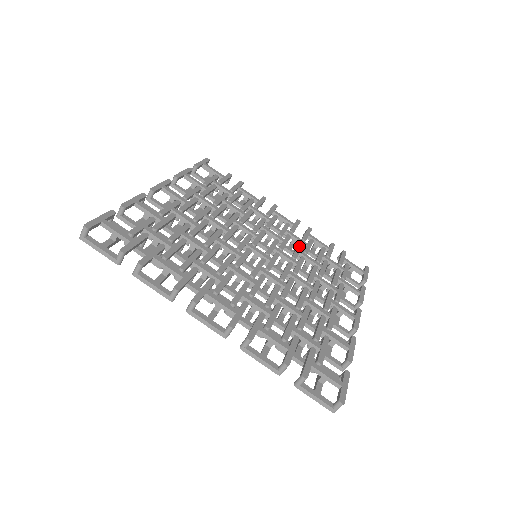
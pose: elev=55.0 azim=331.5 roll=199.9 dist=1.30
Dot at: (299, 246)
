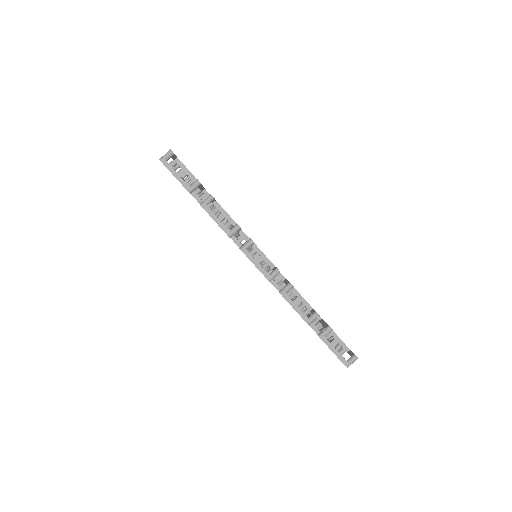
Dot at: occluded
